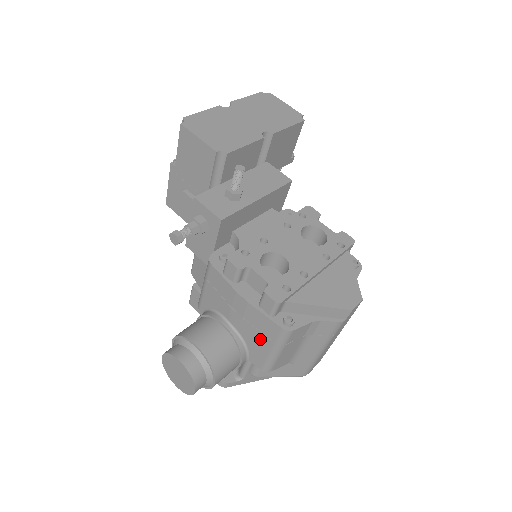
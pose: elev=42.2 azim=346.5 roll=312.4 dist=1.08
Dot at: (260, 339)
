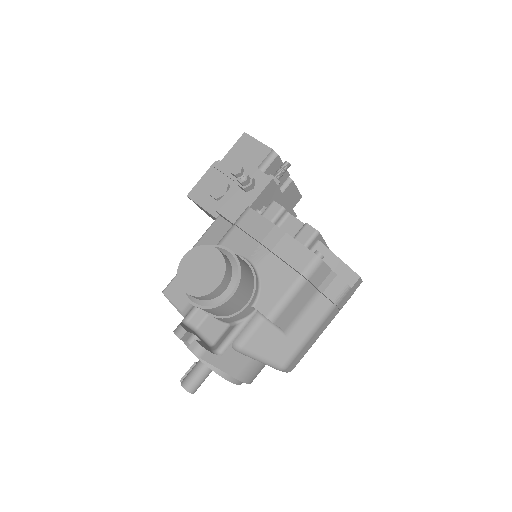
Dot at: (283, 273)
